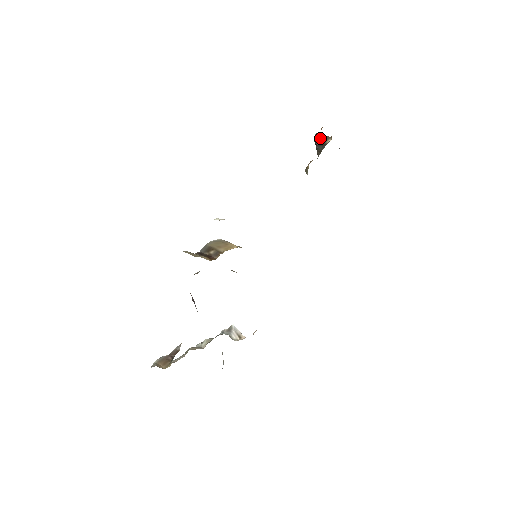
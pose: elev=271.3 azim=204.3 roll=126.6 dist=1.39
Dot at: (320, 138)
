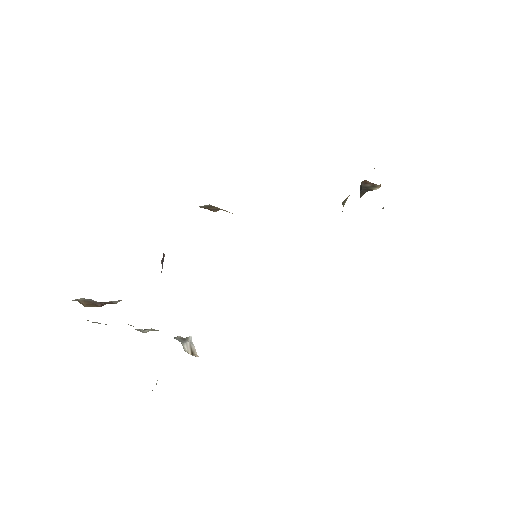
Dot at: (368, 184)
